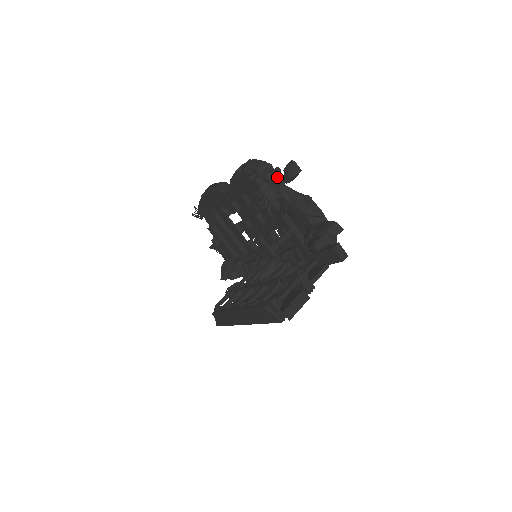
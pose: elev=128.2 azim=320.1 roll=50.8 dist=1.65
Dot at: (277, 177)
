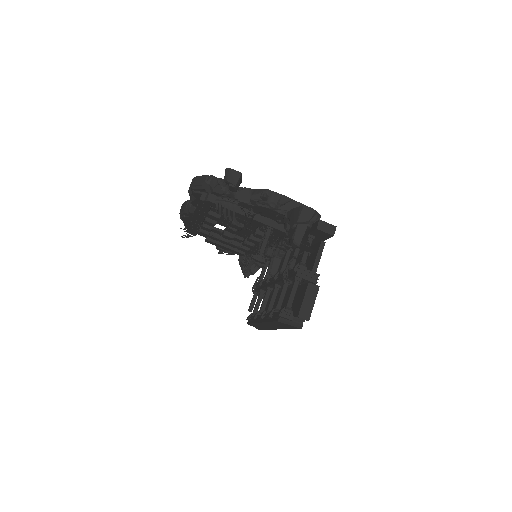
Dot at: (225, 186)
